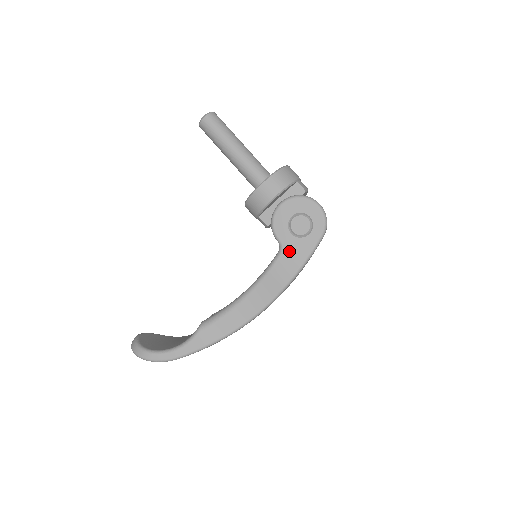
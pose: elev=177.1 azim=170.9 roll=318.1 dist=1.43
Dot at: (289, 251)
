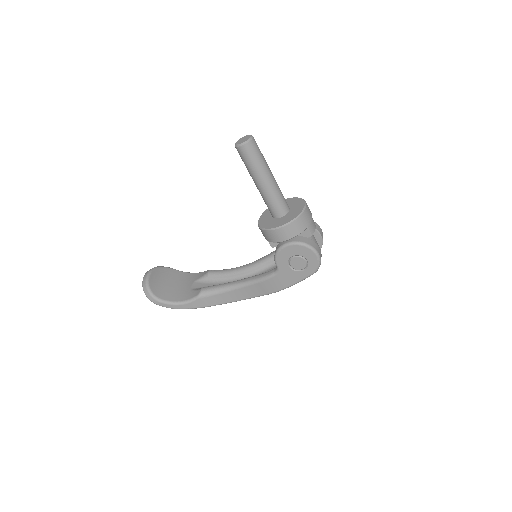
Dot at: (283, 276)
